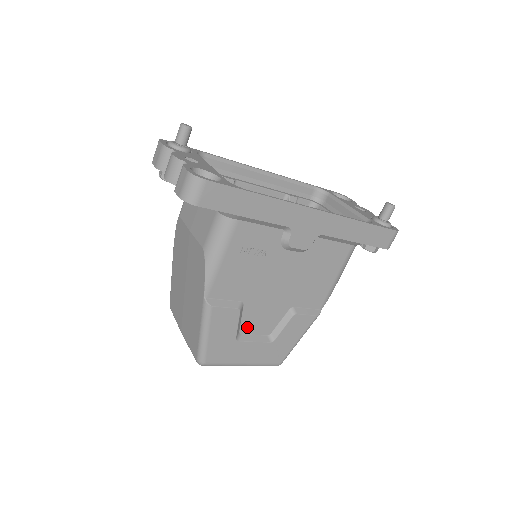
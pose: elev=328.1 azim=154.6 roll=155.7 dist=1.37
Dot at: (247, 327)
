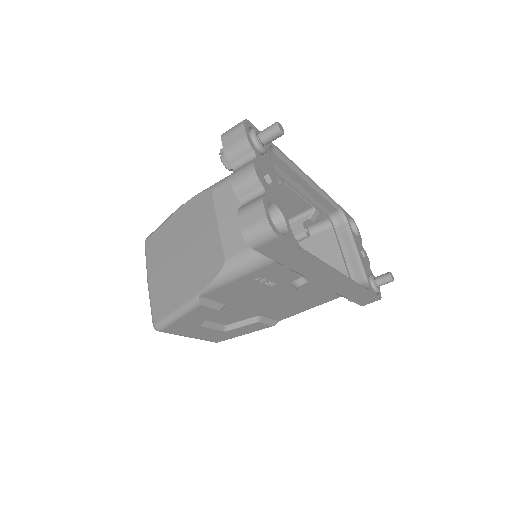
Dot at: (214, 317)
